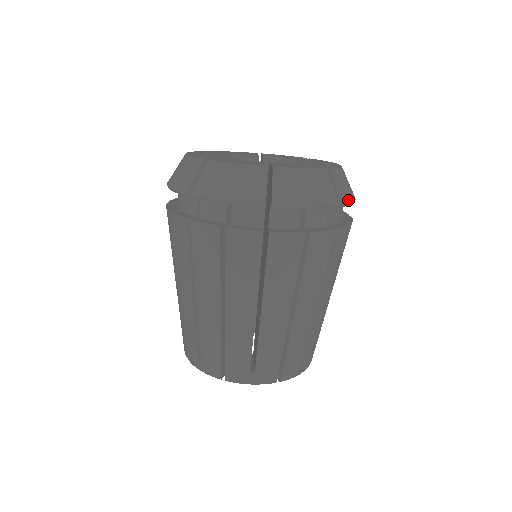
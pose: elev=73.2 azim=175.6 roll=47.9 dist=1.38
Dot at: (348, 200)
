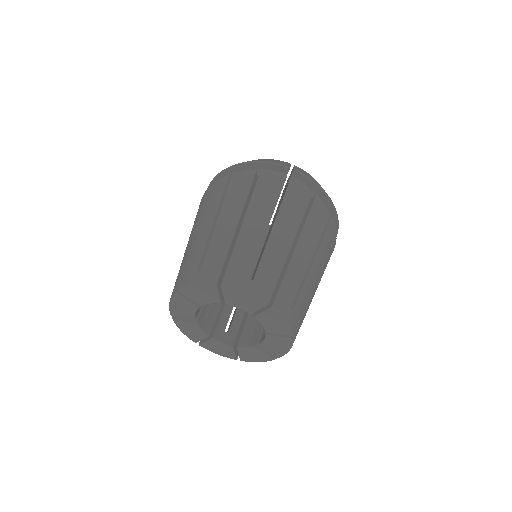
Dot at: occluded
